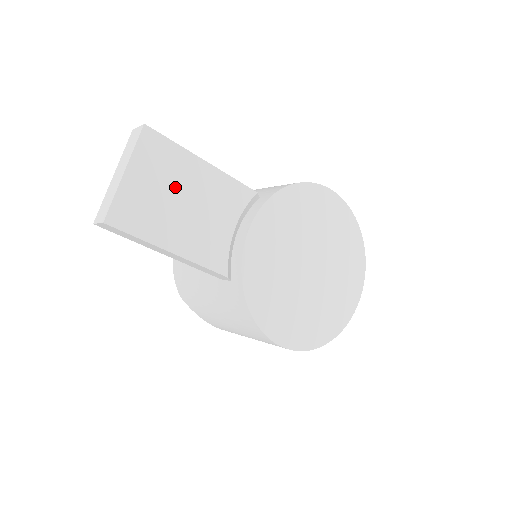
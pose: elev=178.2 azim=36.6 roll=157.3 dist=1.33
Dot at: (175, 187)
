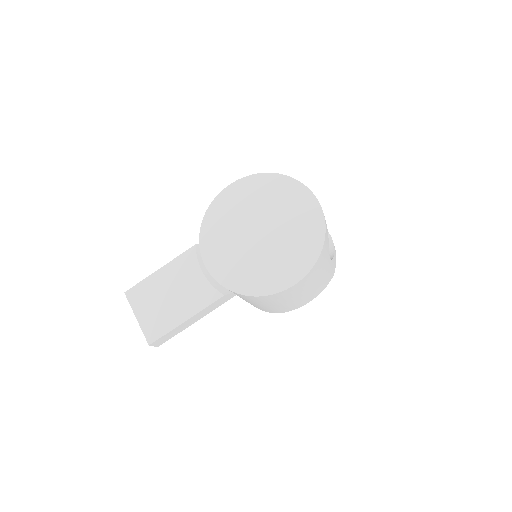
Dot at: (159, 296)
